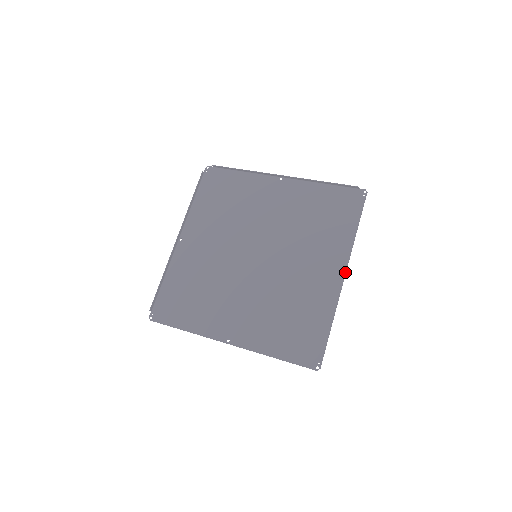
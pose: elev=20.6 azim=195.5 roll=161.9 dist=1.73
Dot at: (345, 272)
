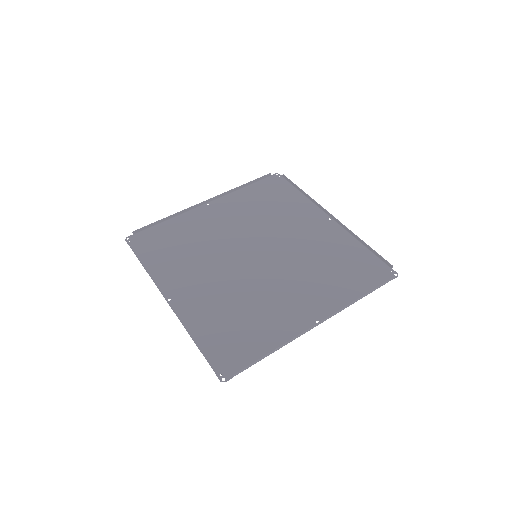
Dot at: (330, 214)
